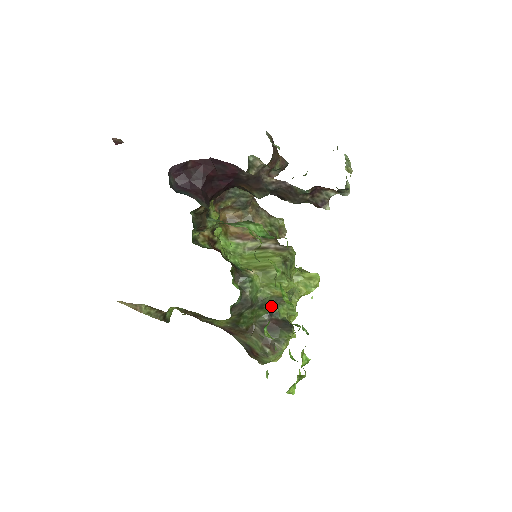
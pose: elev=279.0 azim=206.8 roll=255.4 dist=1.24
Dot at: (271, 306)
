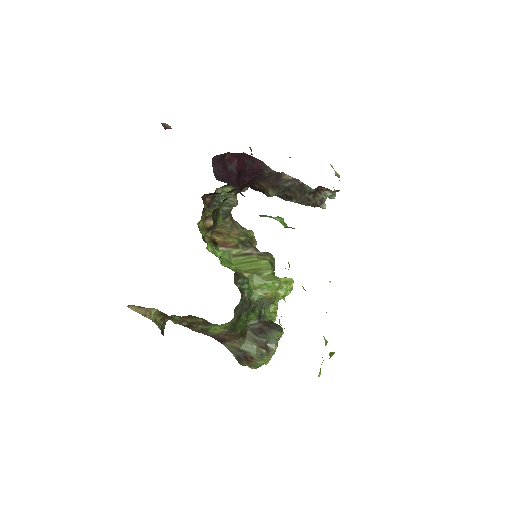
Dot at: occluded
